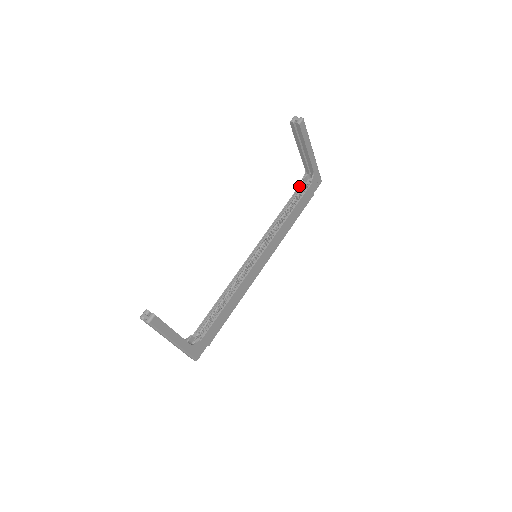
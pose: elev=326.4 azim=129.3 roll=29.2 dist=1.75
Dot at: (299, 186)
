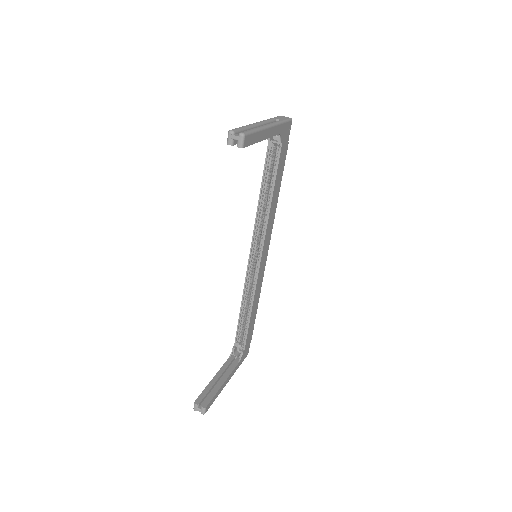
Dot at: (267, 150)
